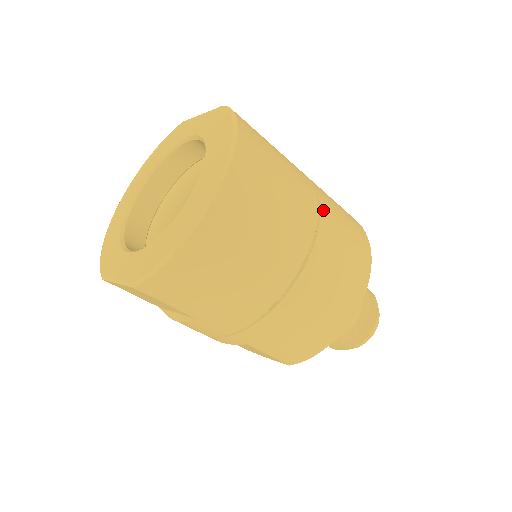
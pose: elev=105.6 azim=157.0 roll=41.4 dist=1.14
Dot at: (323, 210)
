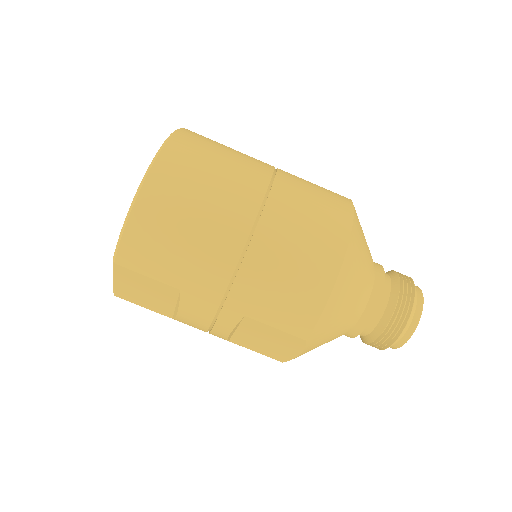
Dot at: (280, 174)
